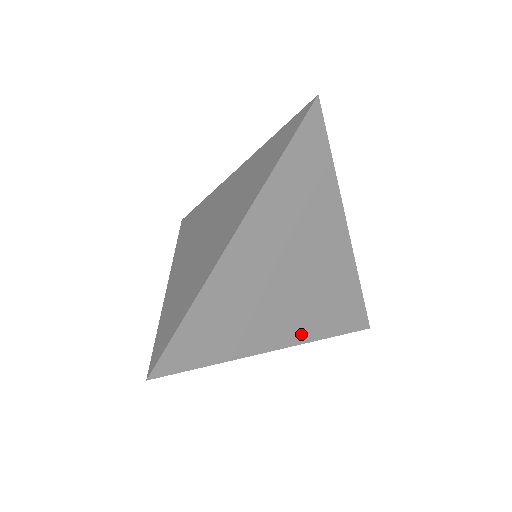
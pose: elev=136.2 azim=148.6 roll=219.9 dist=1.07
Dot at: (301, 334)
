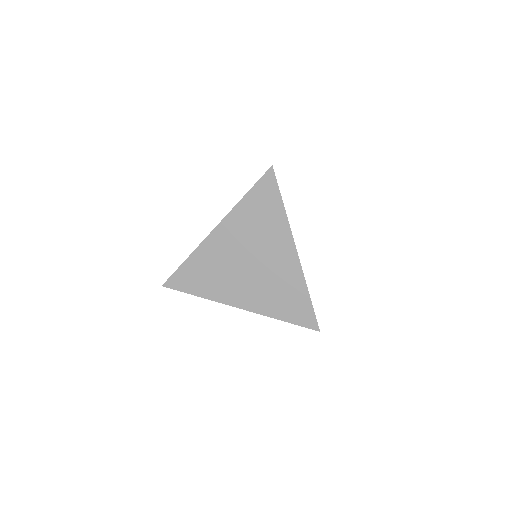
Dot at: (256, 306)
